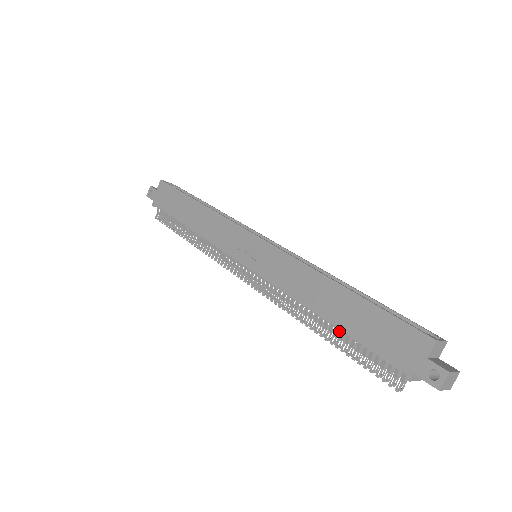
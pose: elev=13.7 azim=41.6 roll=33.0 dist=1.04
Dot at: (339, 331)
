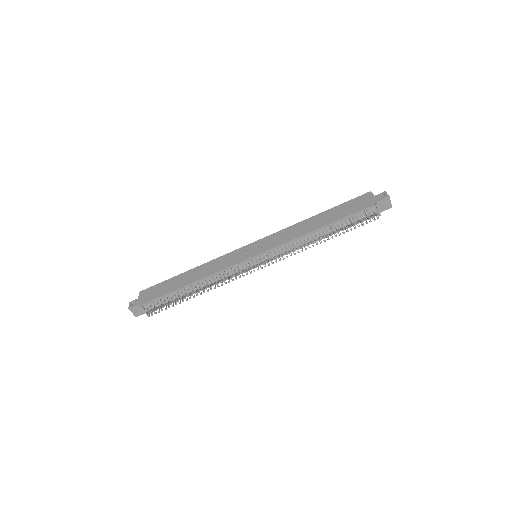
Dot at: occluded
